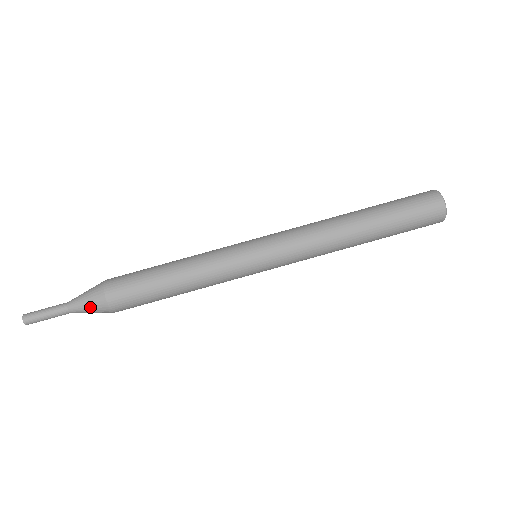
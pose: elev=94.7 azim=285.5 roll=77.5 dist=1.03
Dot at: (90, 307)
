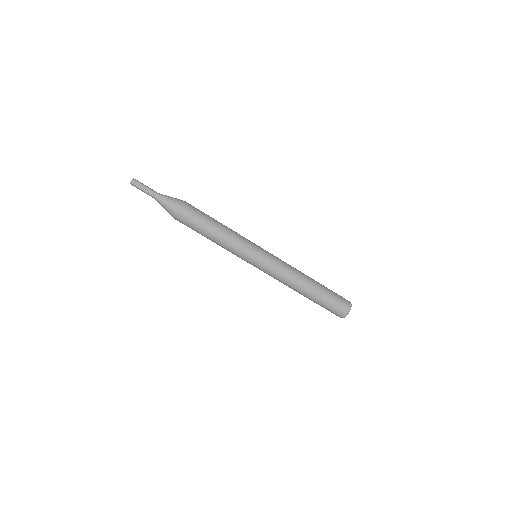
Dot at: occluded
